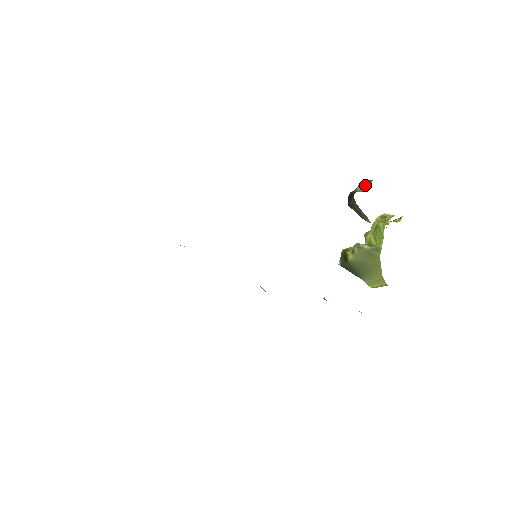
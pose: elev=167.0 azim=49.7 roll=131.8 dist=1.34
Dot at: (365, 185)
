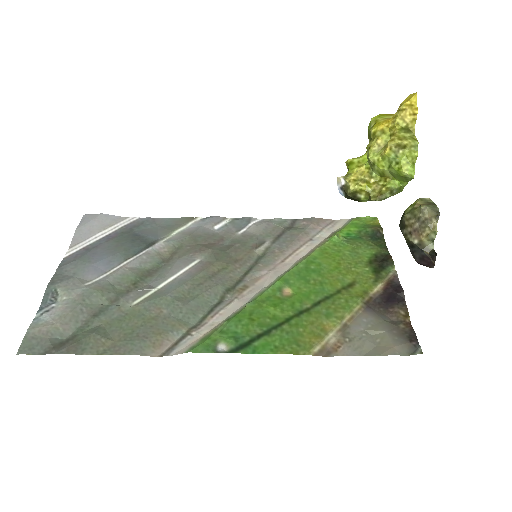
Dot at: (435, 234)
